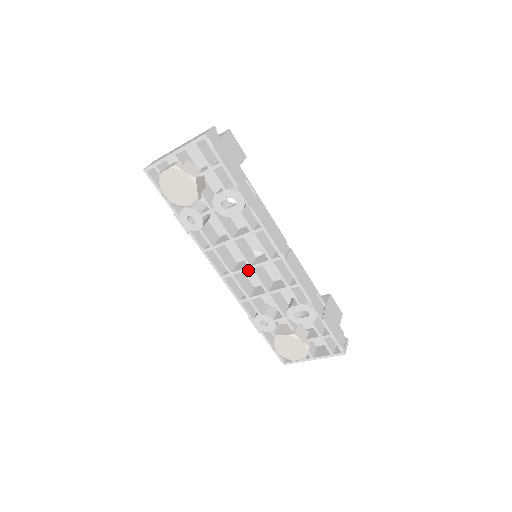
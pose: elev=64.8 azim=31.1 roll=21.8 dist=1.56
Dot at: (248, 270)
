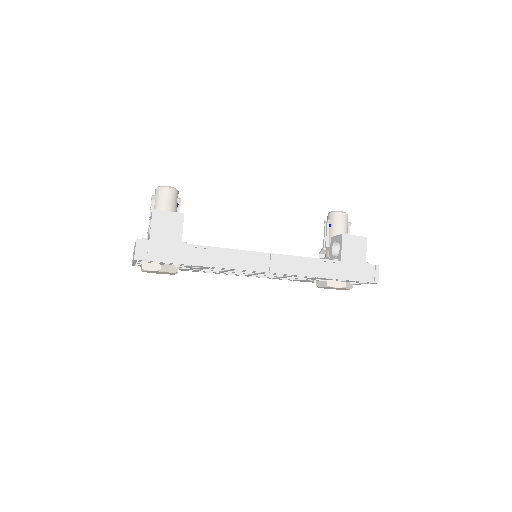
Dot at: occluded
